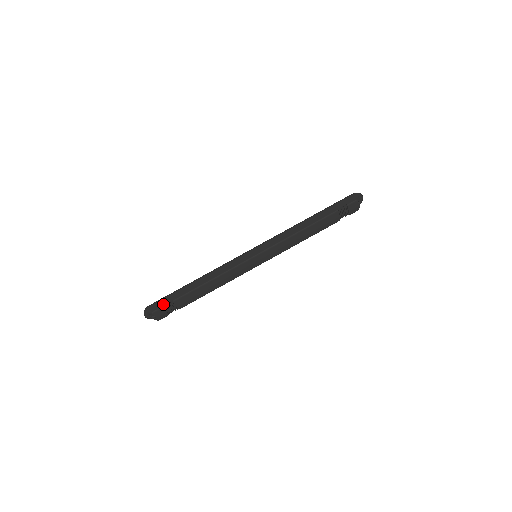
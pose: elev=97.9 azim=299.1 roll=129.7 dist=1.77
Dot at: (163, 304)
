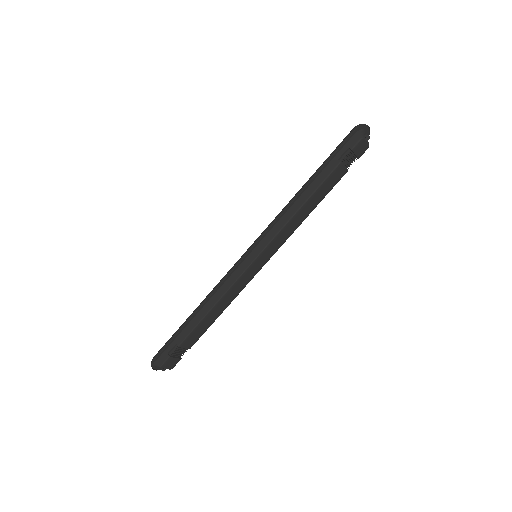
Dot at: (169, 353)
